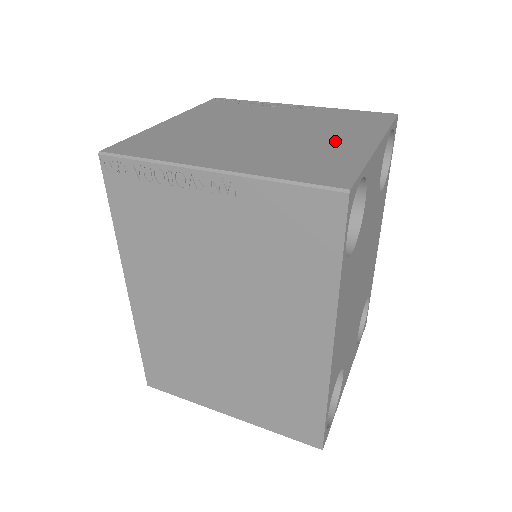
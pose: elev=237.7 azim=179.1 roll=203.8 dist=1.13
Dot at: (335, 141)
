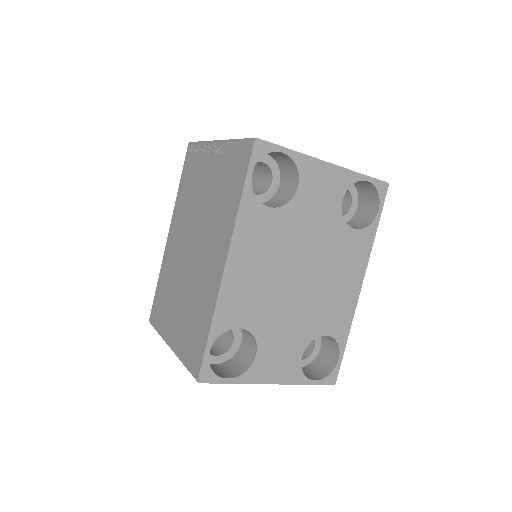
Dot at: occluded
